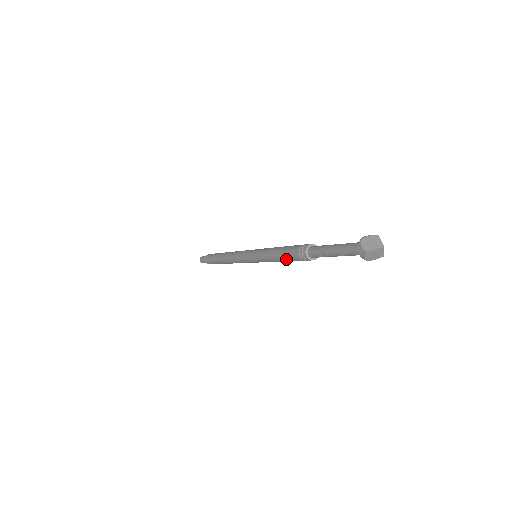
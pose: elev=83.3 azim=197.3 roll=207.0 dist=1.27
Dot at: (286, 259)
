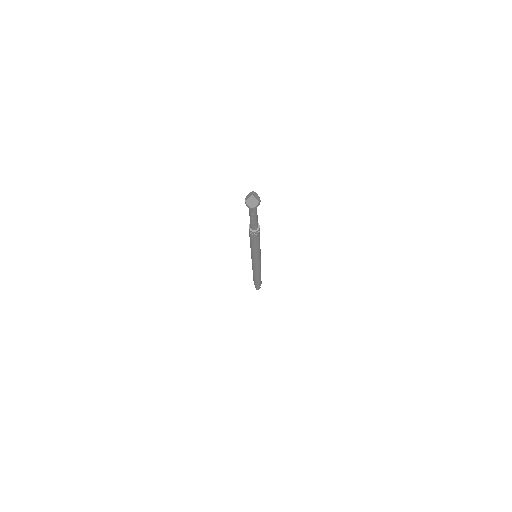
Dot at: (252, 241)
